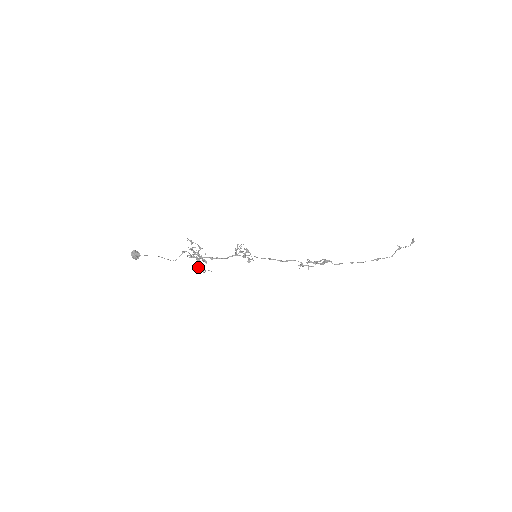
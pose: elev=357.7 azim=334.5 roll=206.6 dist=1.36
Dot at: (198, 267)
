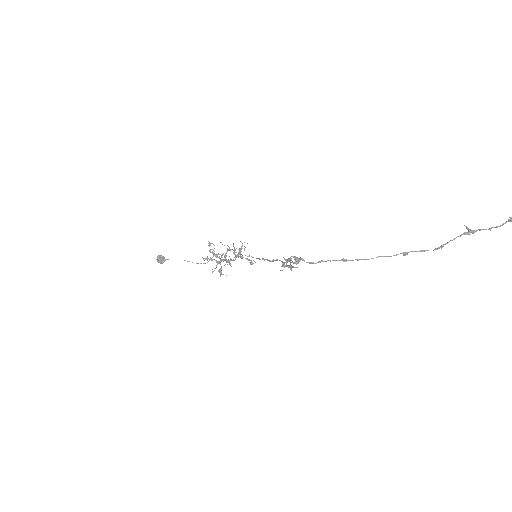
Dot at: occluded
